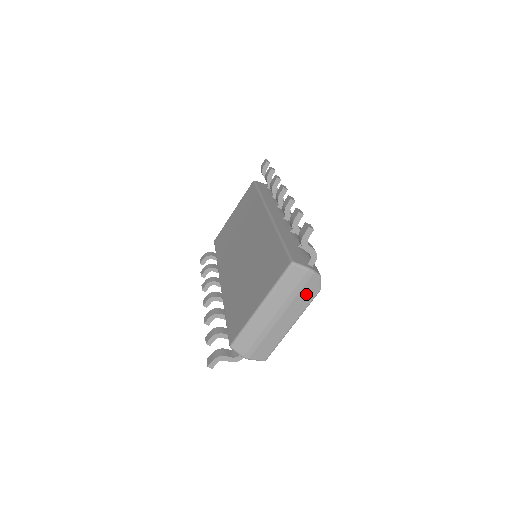
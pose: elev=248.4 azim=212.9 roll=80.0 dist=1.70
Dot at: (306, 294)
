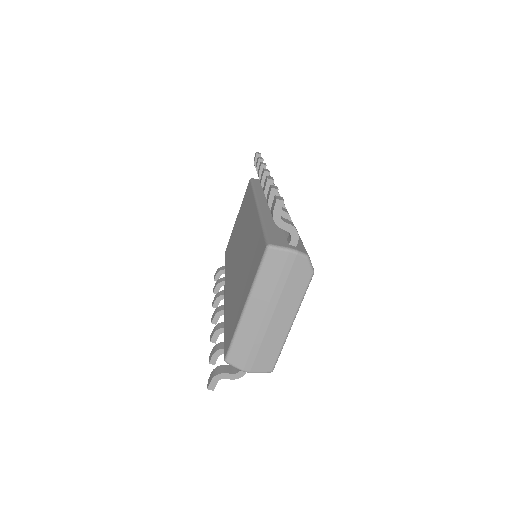
Dot at: (296, 281)
